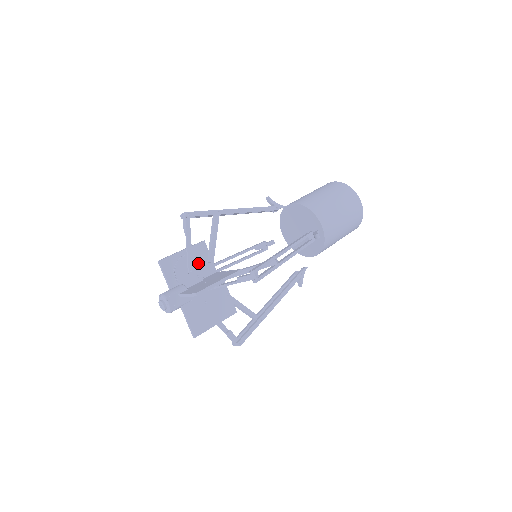
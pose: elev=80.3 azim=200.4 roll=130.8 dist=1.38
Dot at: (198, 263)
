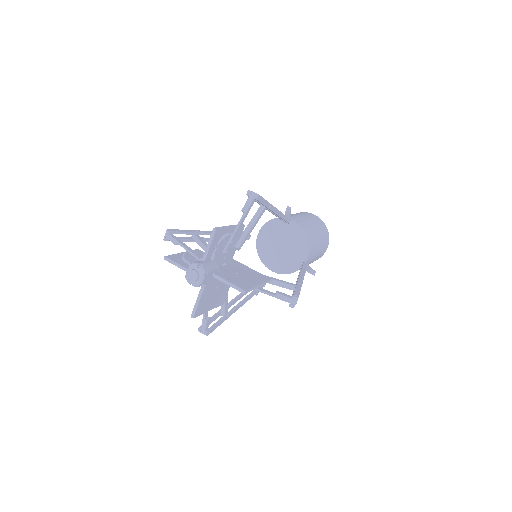
Dot at: (232, 245)
